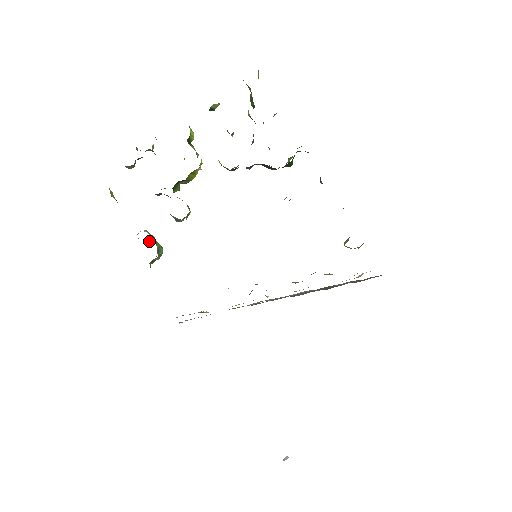
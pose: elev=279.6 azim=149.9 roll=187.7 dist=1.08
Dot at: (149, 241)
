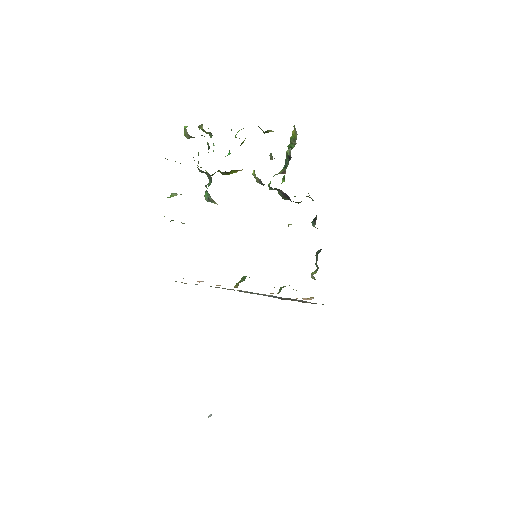
Dot at: occluded
